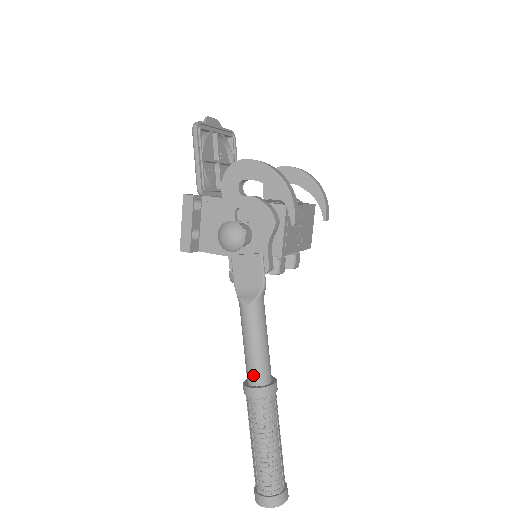
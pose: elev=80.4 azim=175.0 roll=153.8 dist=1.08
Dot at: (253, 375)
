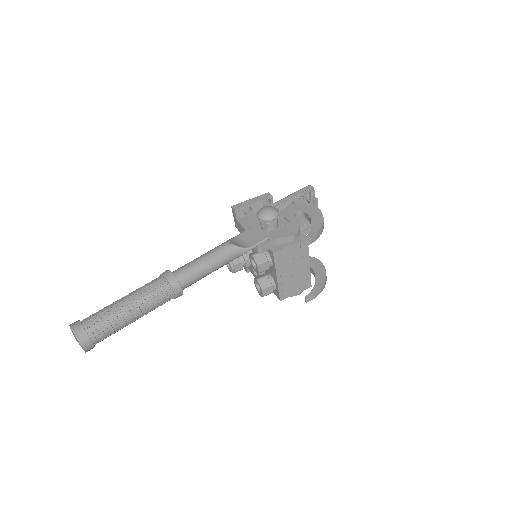
Dot at: (181, 270)
